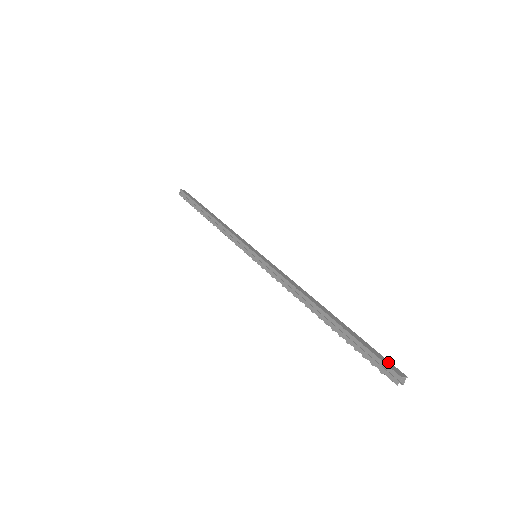
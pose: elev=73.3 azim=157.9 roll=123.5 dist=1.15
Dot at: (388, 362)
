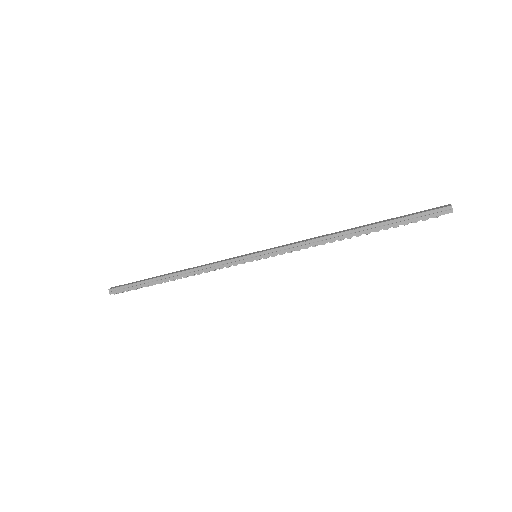
Dot at: (432, 209)
